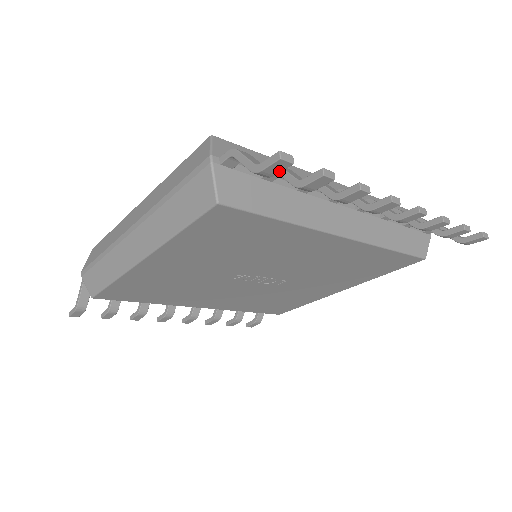
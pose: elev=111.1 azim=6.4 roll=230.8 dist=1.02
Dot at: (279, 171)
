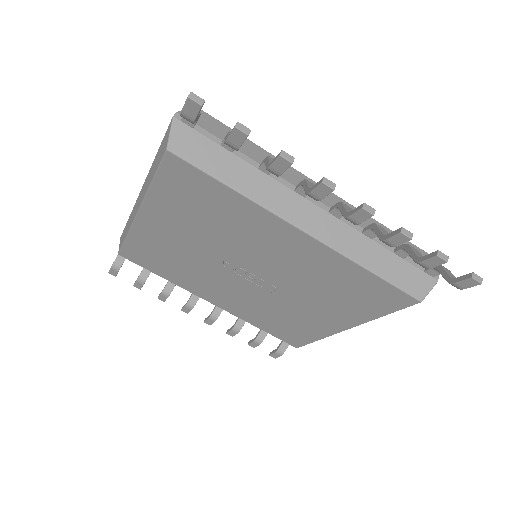
Dot at: (195, 114)
